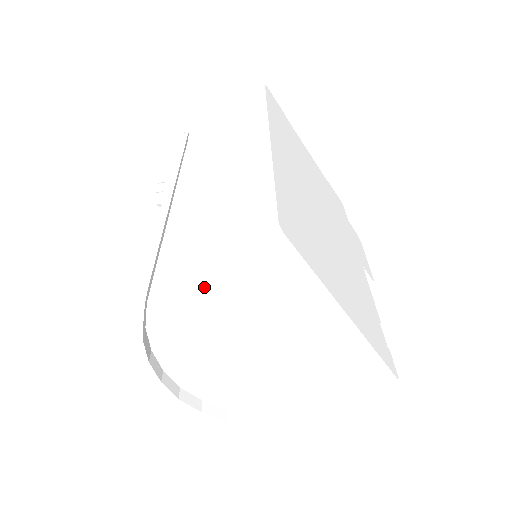
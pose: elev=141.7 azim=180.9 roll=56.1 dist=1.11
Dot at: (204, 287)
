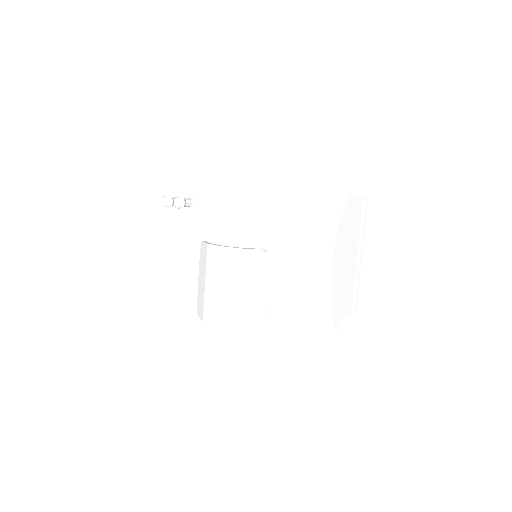
Dot at: (351, 205)
